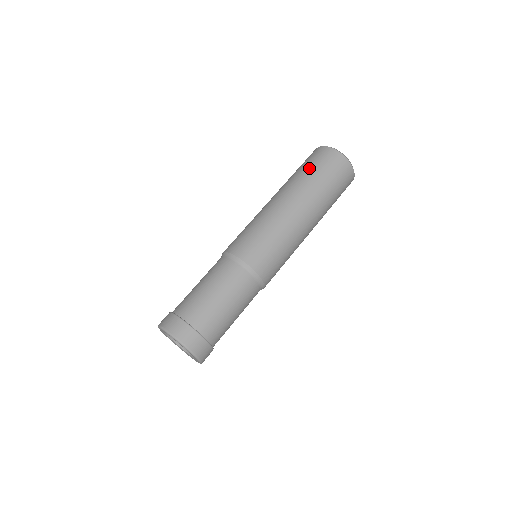
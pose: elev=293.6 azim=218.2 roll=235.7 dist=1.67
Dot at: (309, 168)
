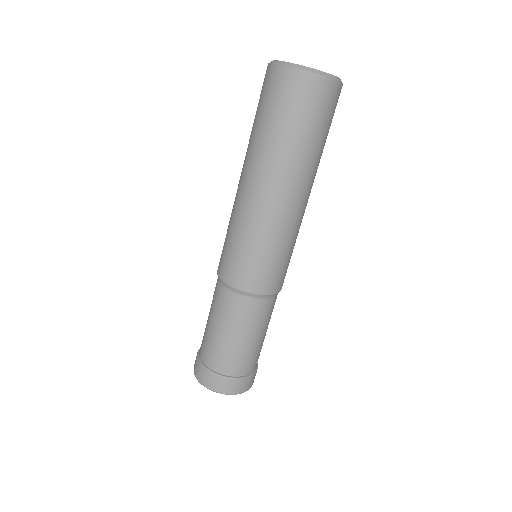
Dot at: (313, 132)
